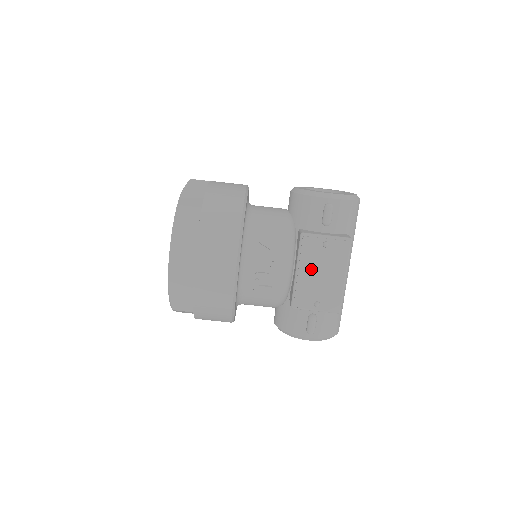
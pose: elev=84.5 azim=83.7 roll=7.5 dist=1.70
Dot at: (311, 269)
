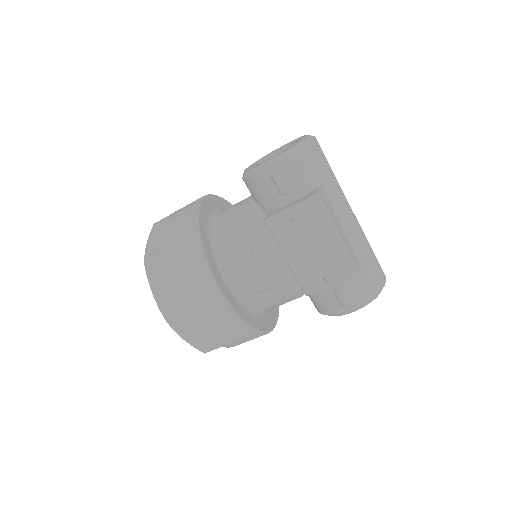
Dot at: (297, 249)
